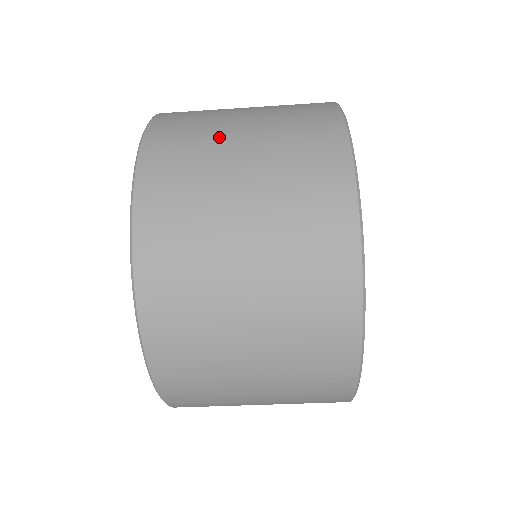
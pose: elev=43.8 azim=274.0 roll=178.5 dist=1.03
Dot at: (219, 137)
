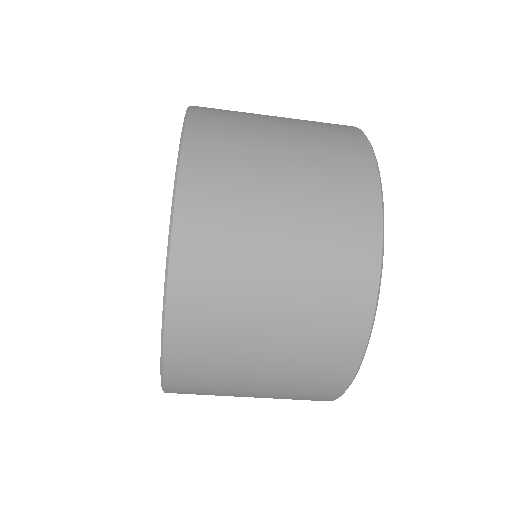
Dot at: occluded
